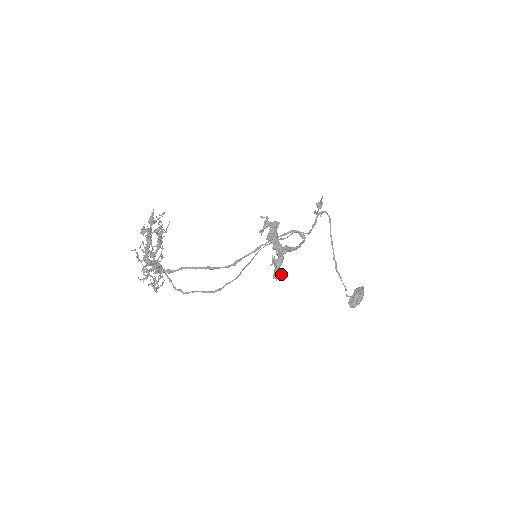
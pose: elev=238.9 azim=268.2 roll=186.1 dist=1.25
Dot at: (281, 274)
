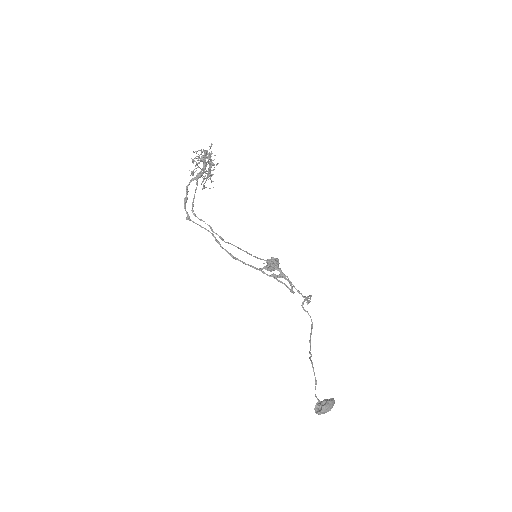
Dot at: (274, 265)
